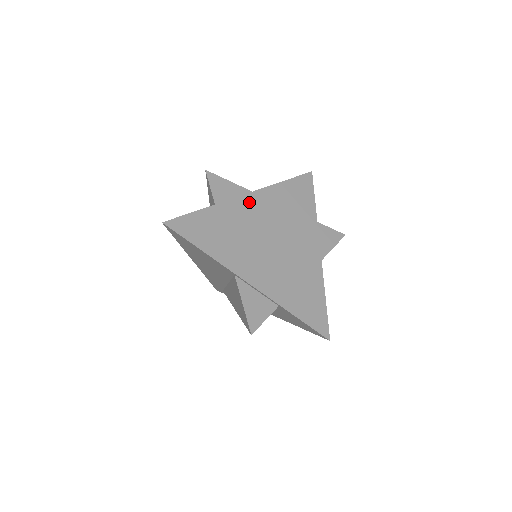
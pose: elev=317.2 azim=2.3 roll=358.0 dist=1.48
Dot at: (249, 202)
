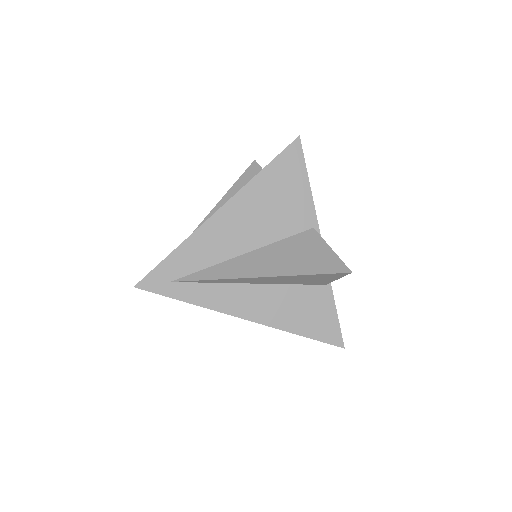
Dot at: occluded
